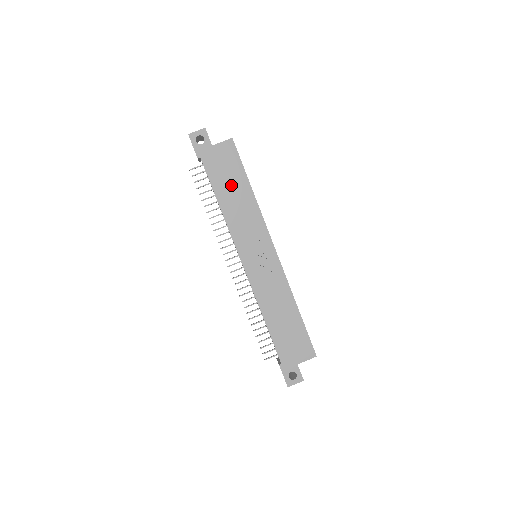
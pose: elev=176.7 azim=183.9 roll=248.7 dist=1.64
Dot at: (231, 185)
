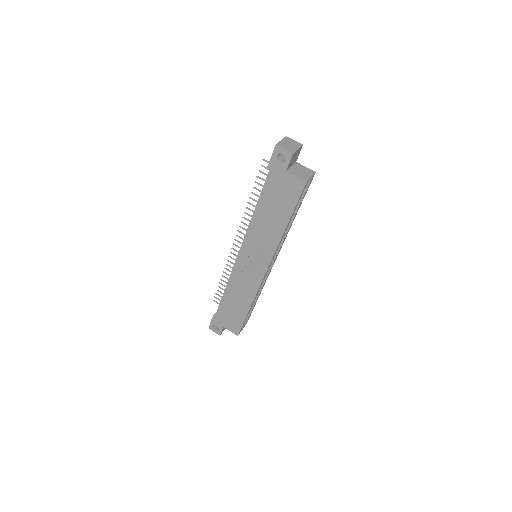
Dot at: (274, 209)
